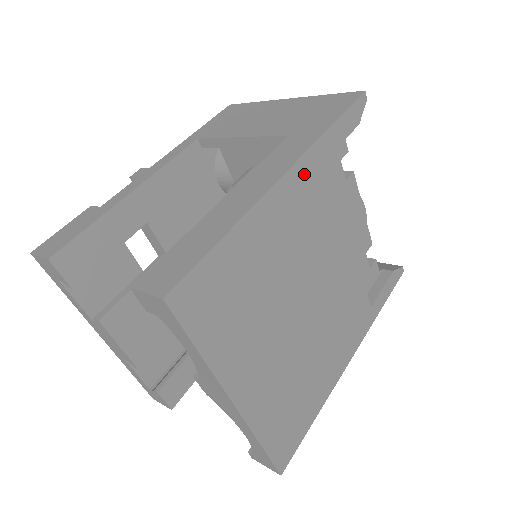
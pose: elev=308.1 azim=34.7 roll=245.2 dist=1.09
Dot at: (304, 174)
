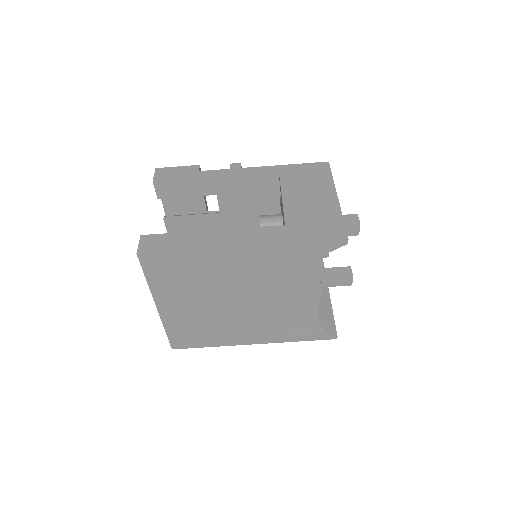
Dot at: (259, 253)
